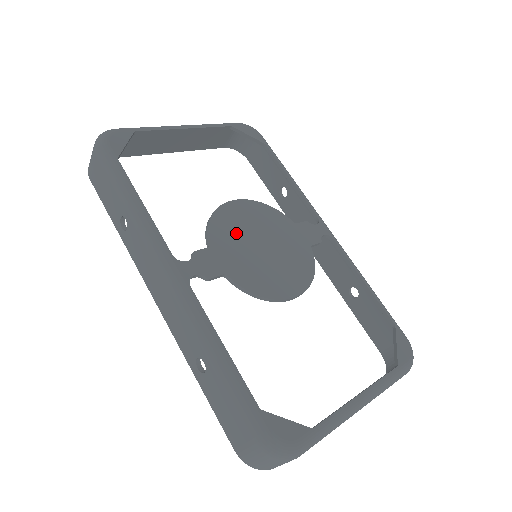
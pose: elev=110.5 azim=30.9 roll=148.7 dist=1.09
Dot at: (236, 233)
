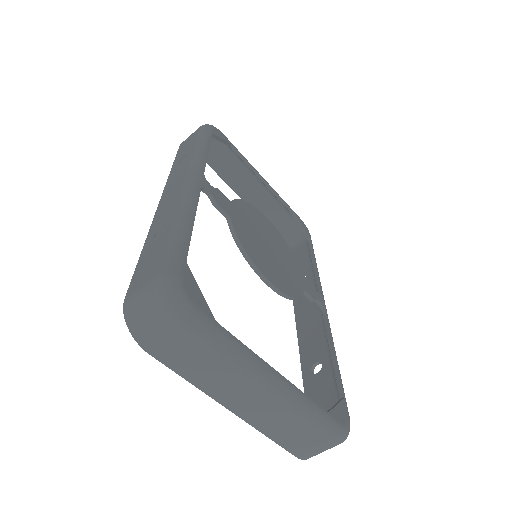
Dot at: (255, 222)
